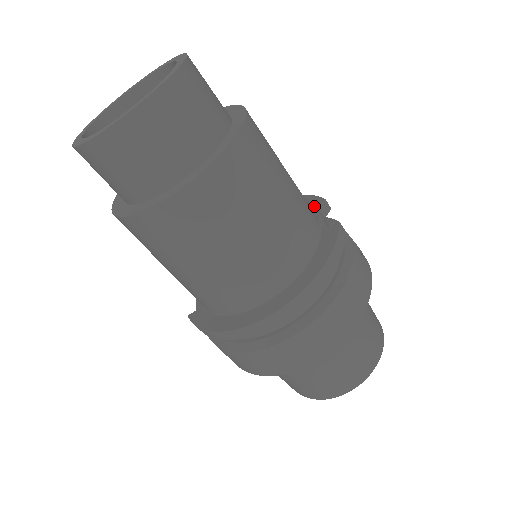
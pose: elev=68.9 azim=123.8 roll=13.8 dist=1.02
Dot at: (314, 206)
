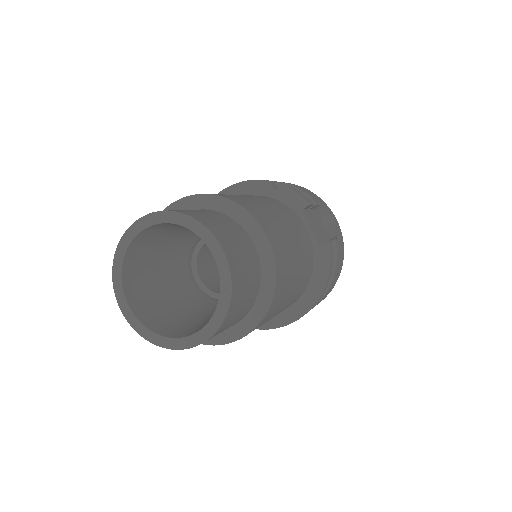
Dot at: (301, 210)
